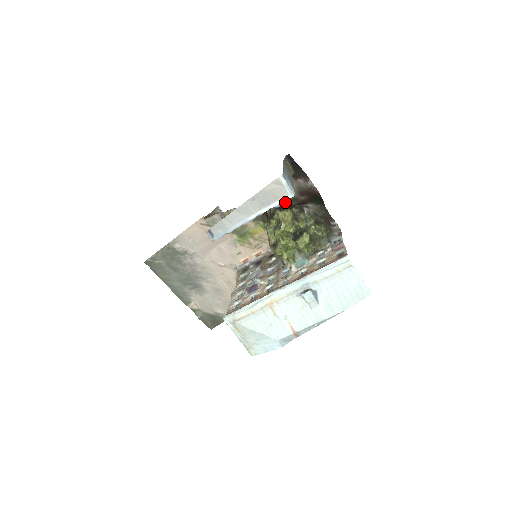
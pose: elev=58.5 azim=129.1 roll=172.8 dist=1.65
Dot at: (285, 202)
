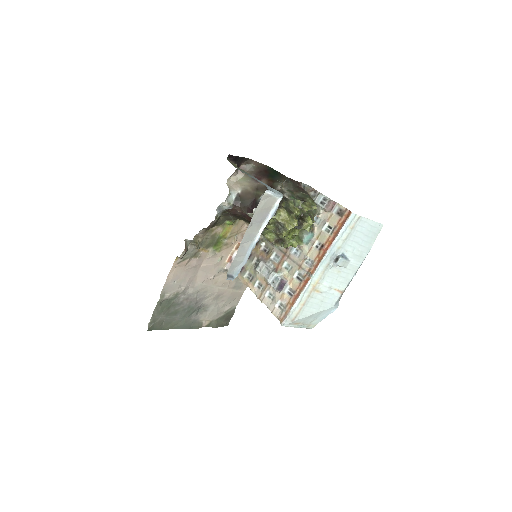
Dot at: (252, 197)
